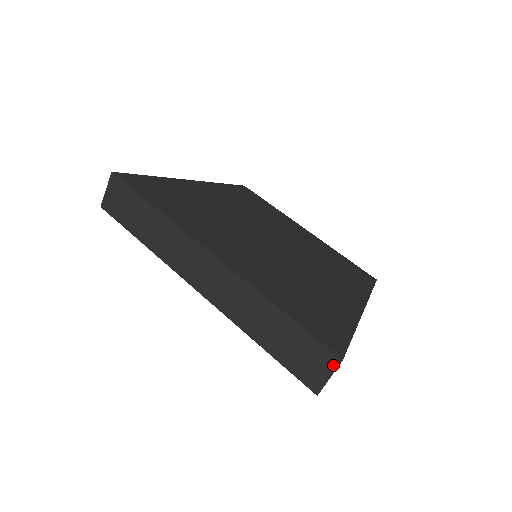
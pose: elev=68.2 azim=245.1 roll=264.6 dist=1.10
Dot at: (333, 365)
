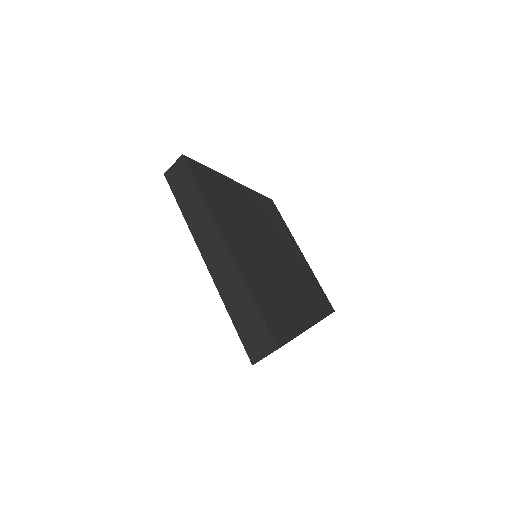
Dot at: (271, 349)
